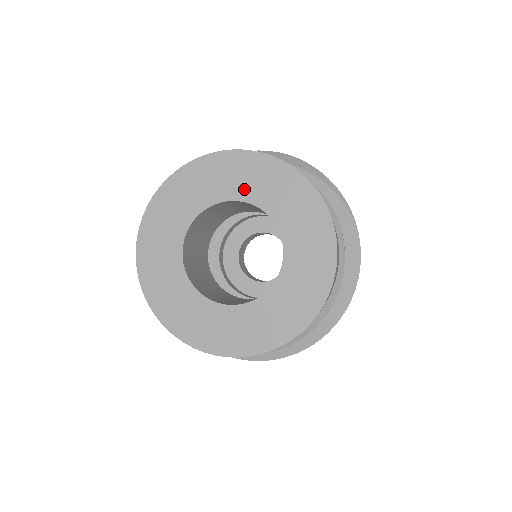
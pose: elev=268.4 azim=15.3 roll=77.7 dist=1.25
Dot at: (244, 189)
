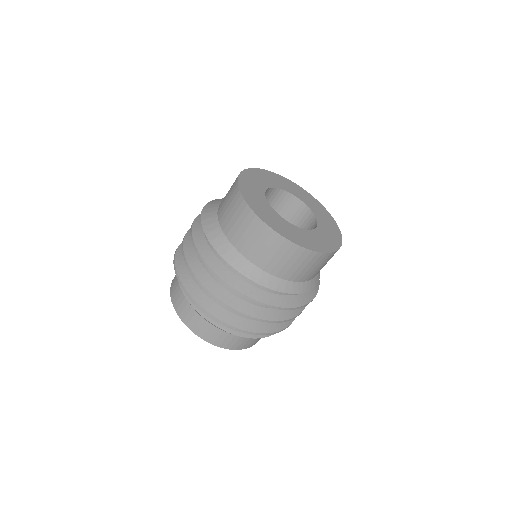
Dot at: (265, 183)
